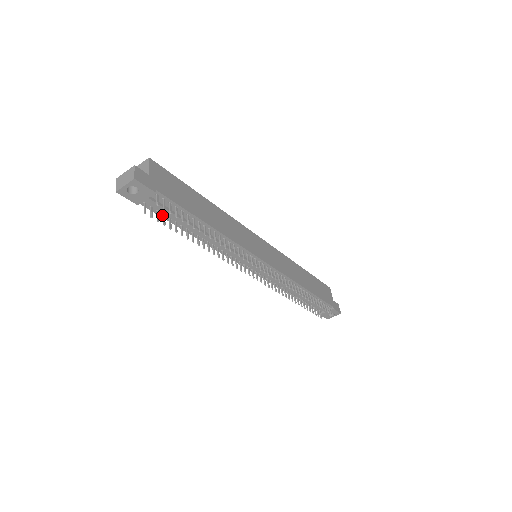
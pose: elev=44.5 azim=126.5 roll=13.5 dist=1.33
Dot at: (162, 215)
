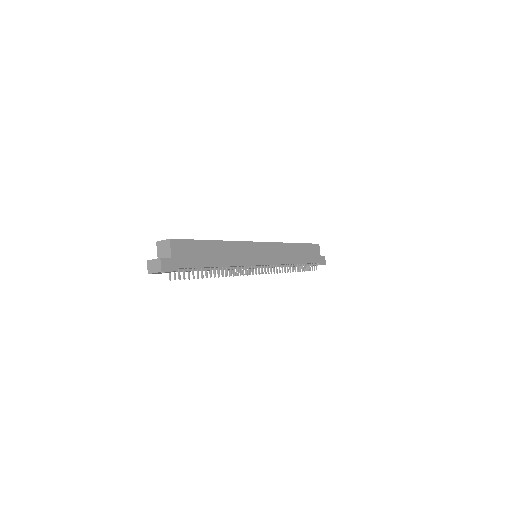
Dot at: occluded
